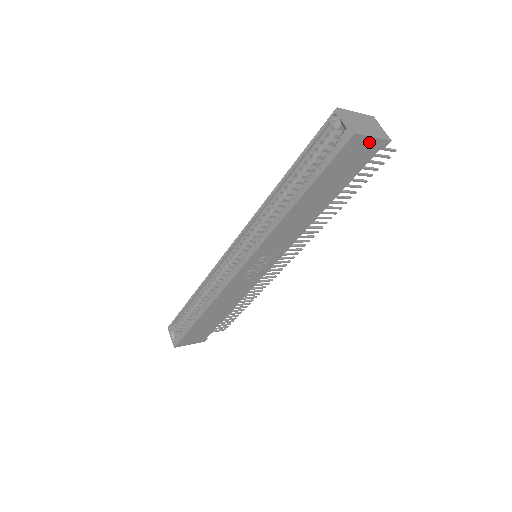
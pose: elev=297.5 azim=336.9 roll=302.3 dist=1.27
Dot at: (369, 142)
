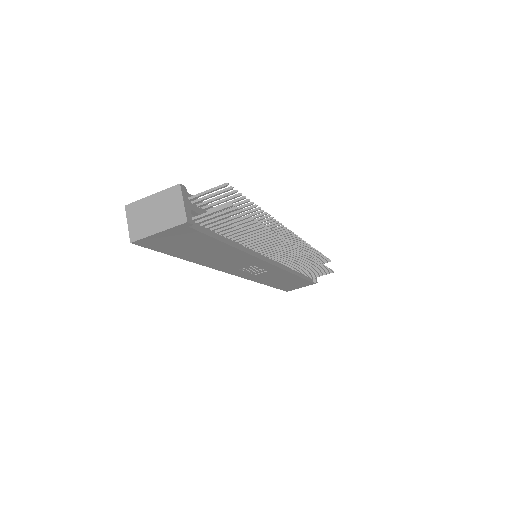
Dot at: (163, 234)
